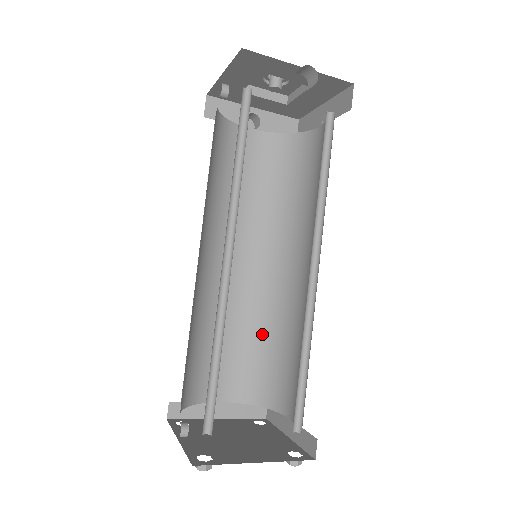
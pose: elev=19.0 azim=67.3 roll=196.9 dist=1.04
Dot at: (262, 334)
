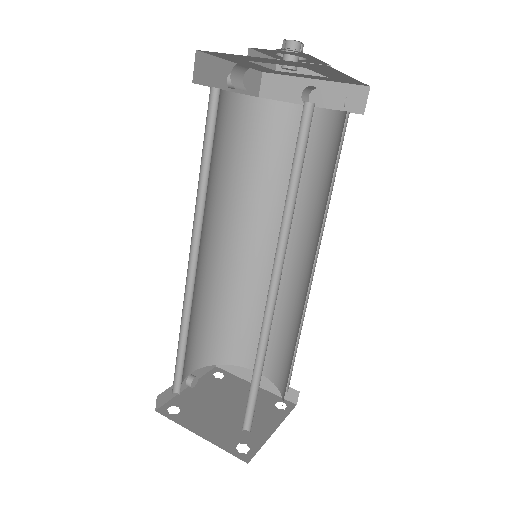
Dot at: (291, 328)
